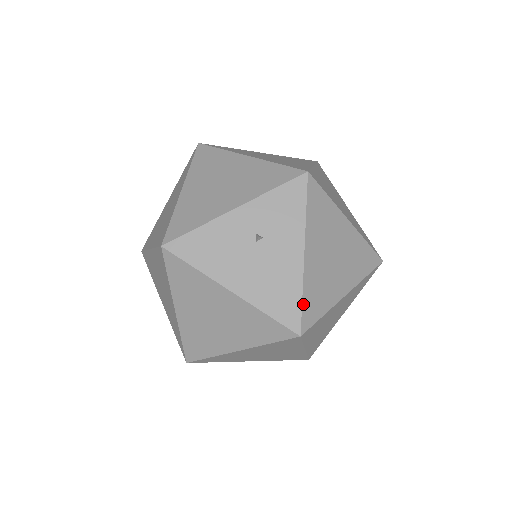
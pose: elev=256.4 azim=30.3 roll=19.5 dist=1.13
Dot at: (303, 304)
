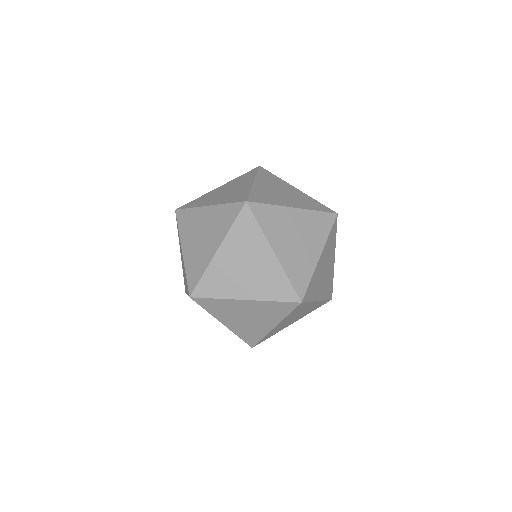
Dot at: occluded
